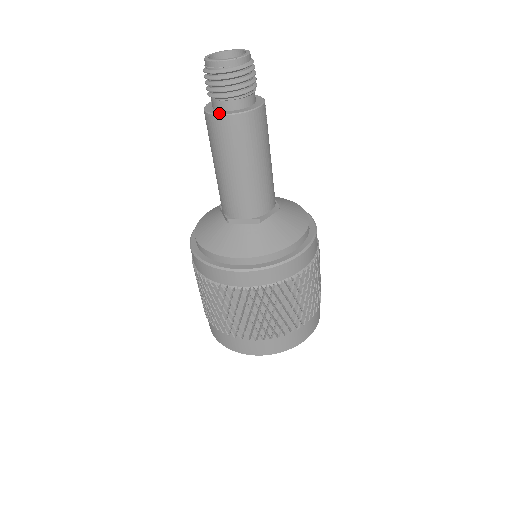
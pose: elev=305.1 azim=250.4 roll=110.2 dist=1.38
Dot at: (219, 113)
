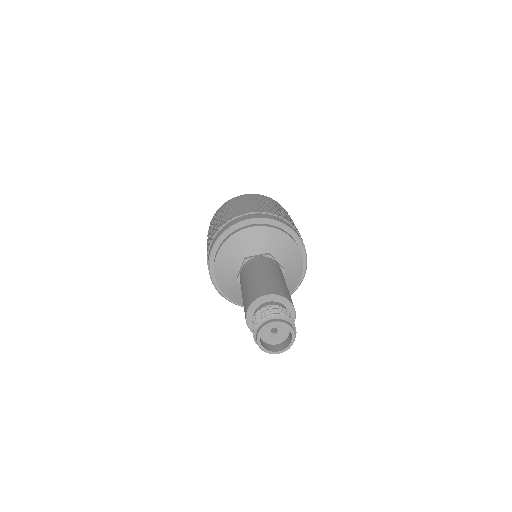
Dot at: occluded
